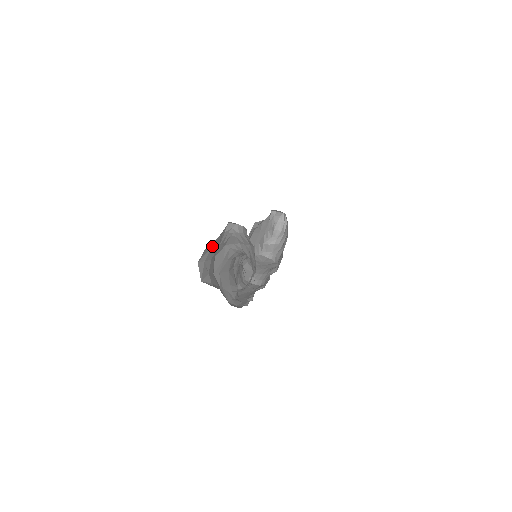
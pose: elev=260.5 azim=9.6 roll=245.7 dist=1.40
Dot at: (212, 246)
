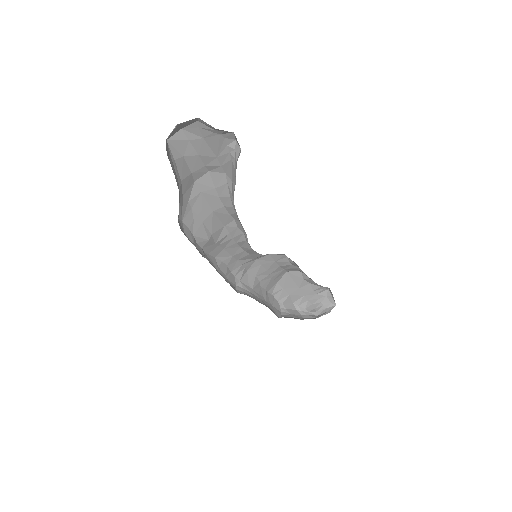
Dot at: (206, 137)
